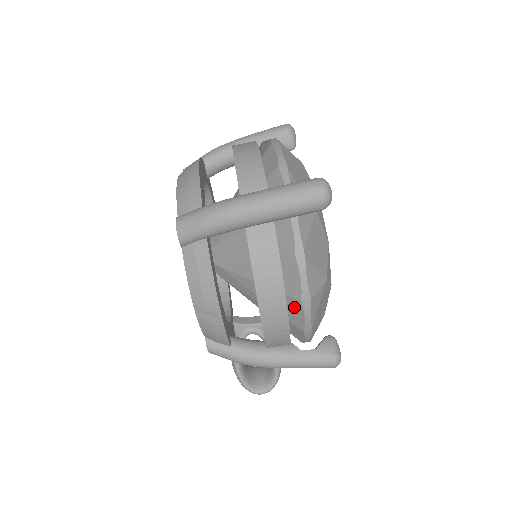
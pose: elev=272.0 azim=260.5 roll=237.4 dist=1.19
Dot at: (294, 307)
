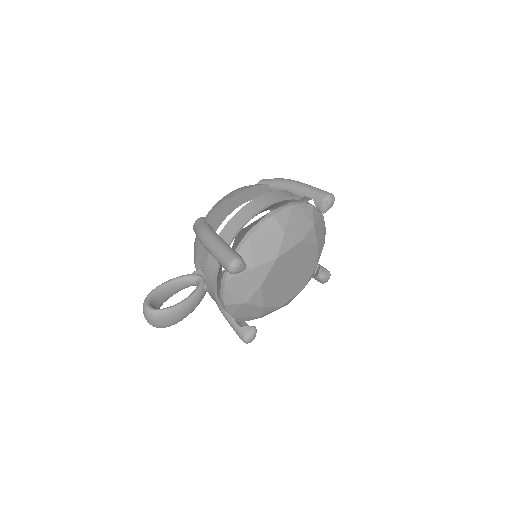
Dot at: occluded
